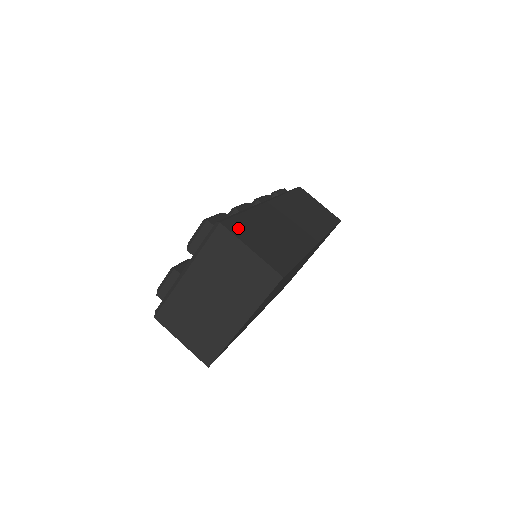
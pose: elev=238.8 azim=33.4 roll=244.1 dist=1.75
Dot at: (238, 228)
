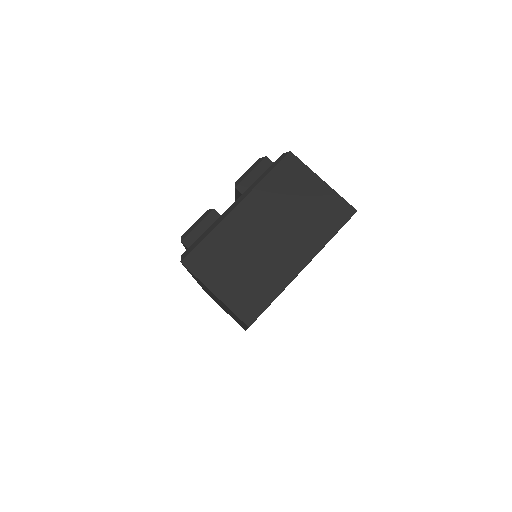
Dot at: occluded
